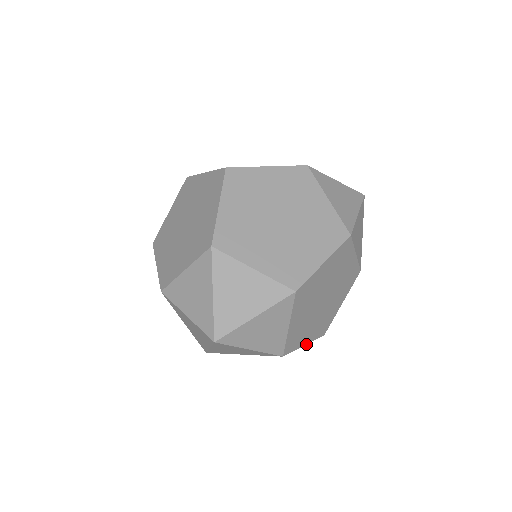
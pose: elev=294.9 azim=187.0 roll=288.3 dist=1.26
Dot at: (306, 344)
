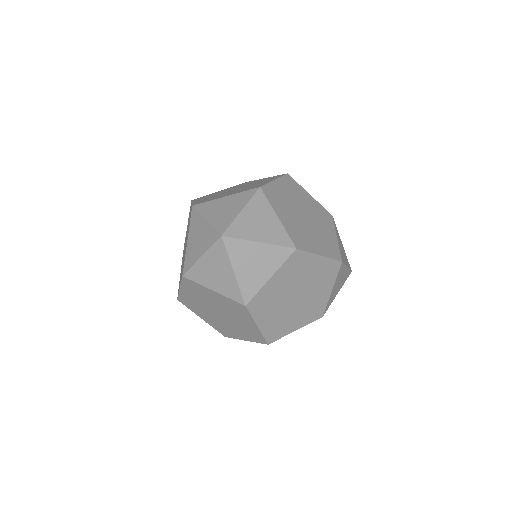
Dot at: (258, 327)
